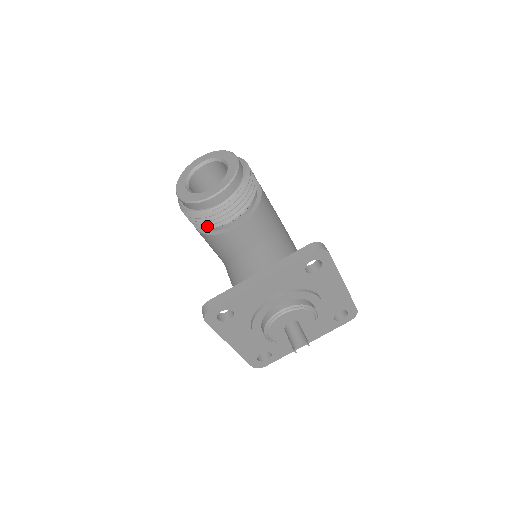
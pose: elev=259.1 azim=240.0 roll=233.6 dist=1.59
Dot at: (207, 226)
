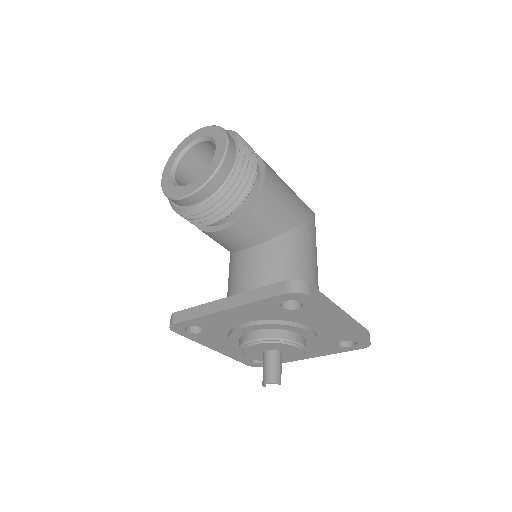
Dot at: occluded
